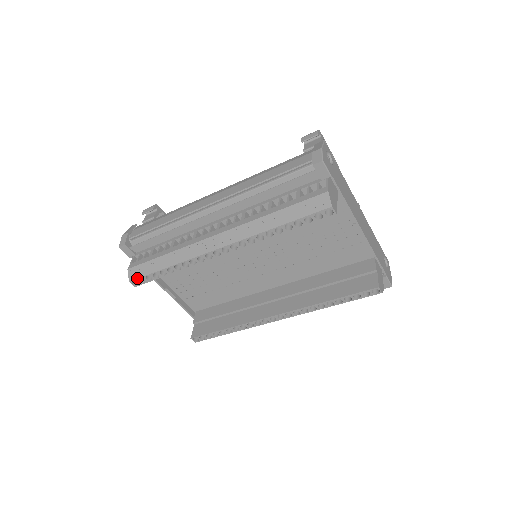
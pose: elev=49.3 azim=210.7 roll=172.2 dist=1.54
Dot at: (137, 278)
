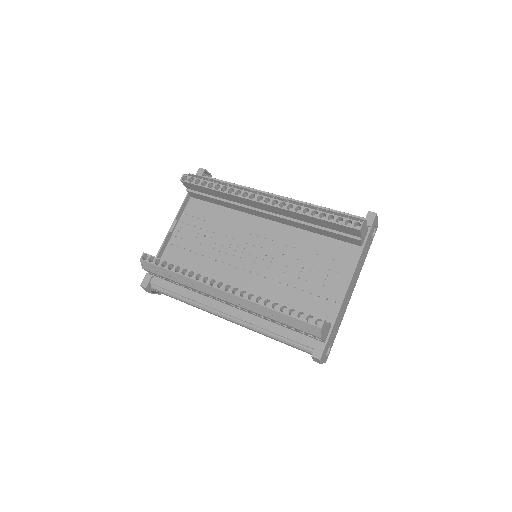
Dot at: (191, 176)
